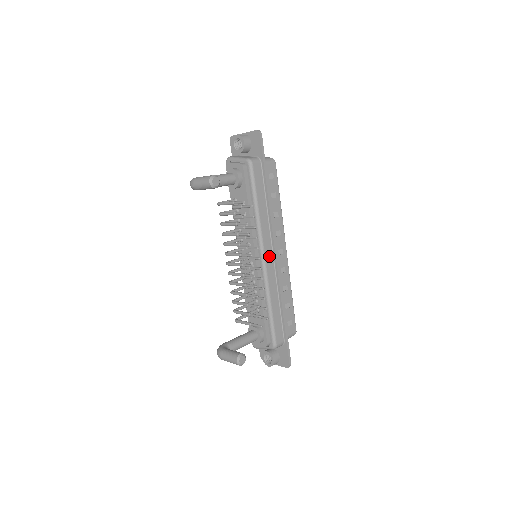
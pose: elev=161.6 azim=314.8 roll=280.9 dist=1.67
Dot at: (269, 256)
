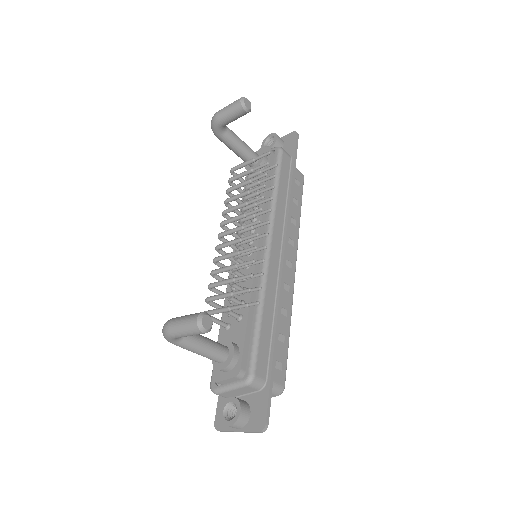
Dot at: (276, 251)
